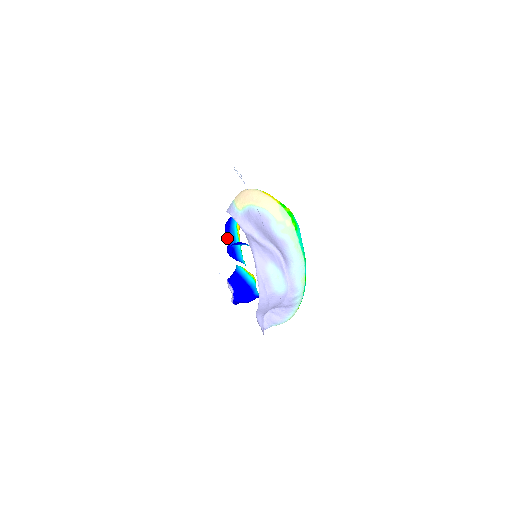
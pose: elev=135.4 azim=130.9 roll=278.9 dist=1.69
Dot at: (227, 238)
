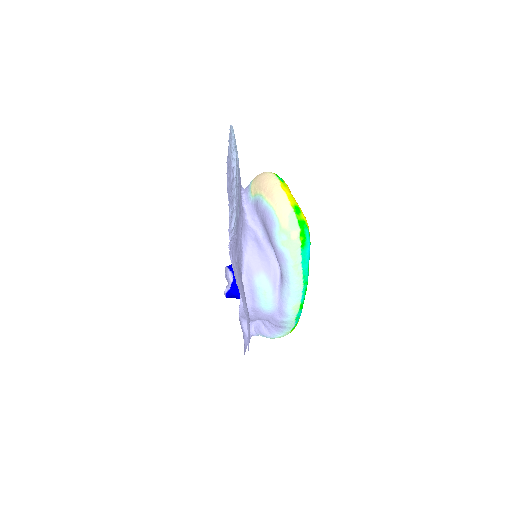
Dot at: occluded
